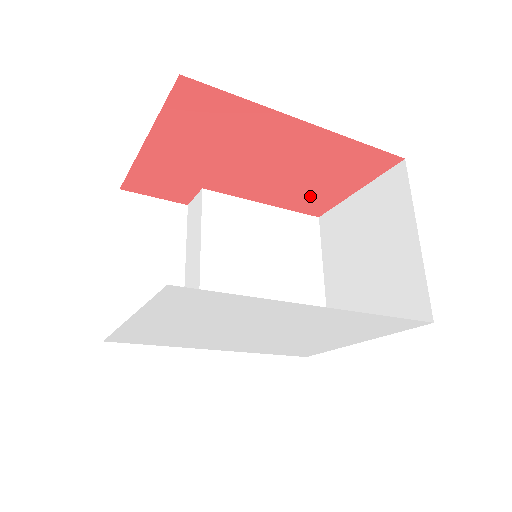
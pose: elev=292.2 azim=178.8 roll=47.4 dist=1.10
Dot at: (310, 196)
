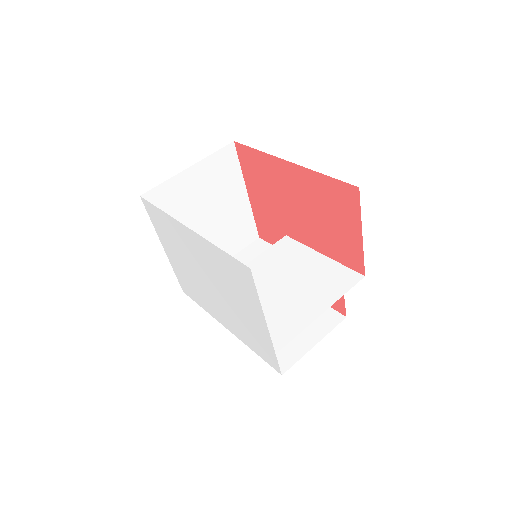
Dot at: (340, 243)
